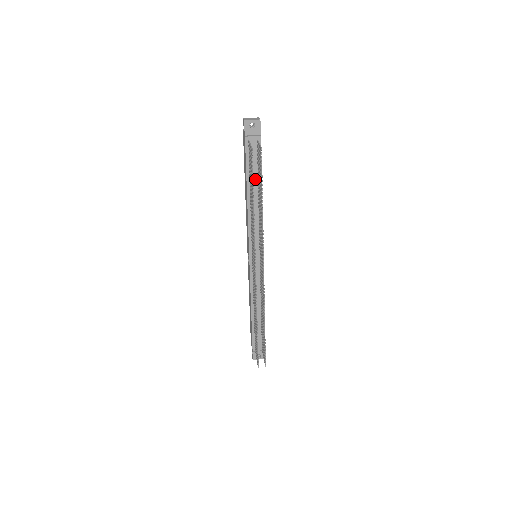
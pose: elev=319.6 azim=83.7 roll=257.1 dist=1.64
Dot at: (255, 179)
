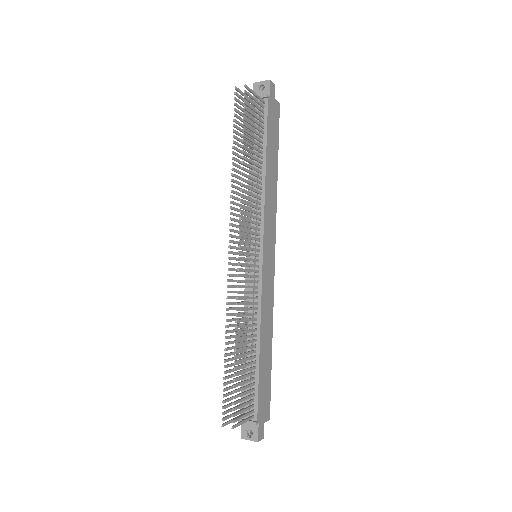
Dot at: (258, 146)
